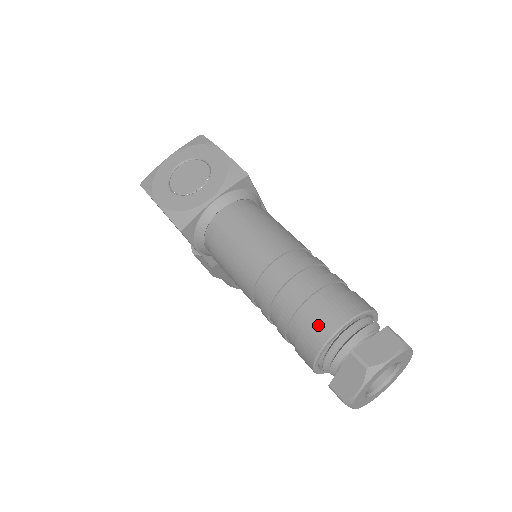
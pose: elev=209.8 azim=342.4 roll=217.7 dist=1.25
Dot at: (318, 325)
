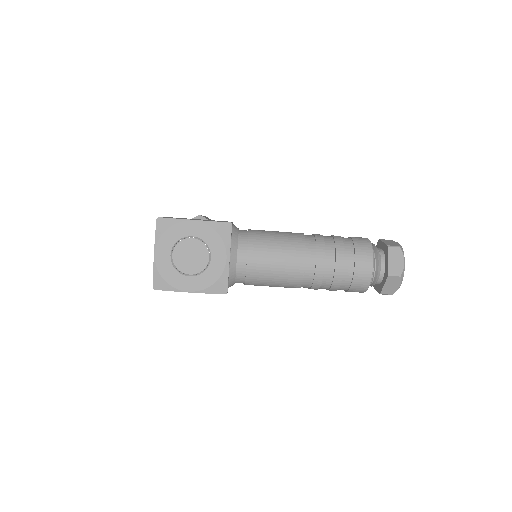
Dot at: (361, 276)
